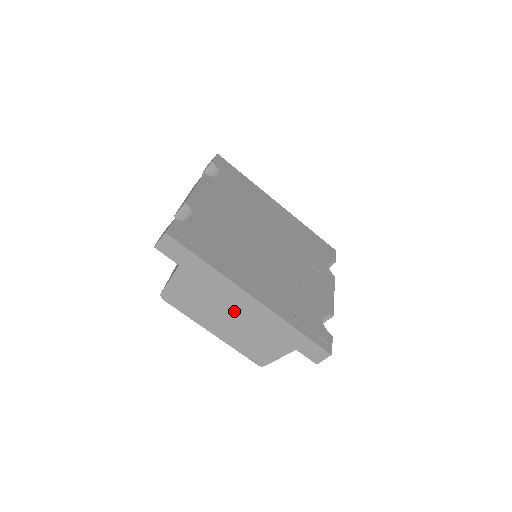
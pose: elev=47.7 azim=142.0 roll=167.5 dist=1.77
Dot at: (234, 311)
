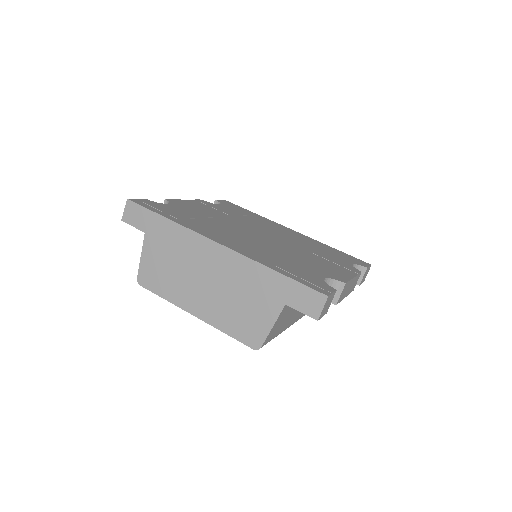
Dot at: (206, 272)
